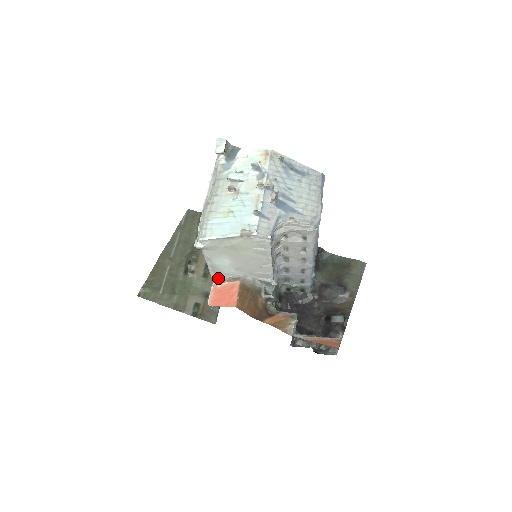
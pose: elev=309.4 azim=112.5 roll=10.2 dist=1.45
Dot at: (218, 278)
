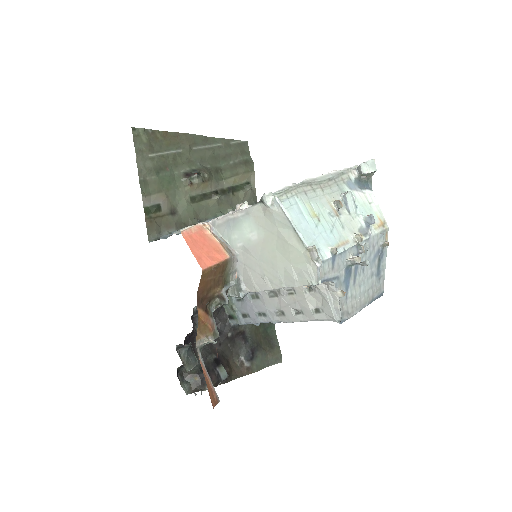
Dot at: (217, 227)
